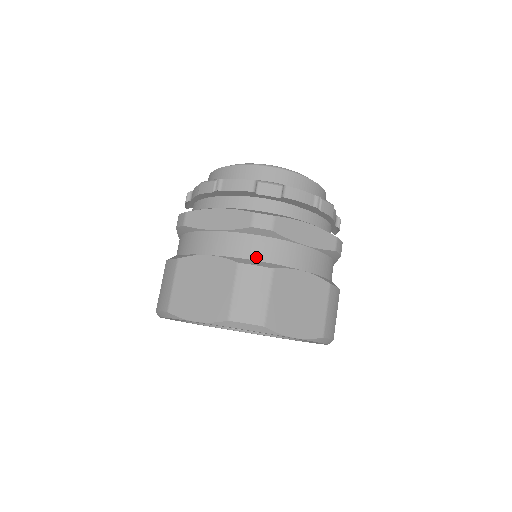
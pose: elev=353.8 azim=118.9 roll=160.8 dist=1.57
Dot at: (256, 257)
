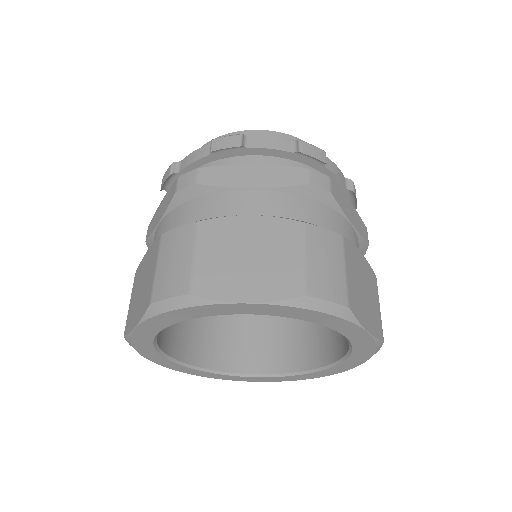
Dot at: occluded
